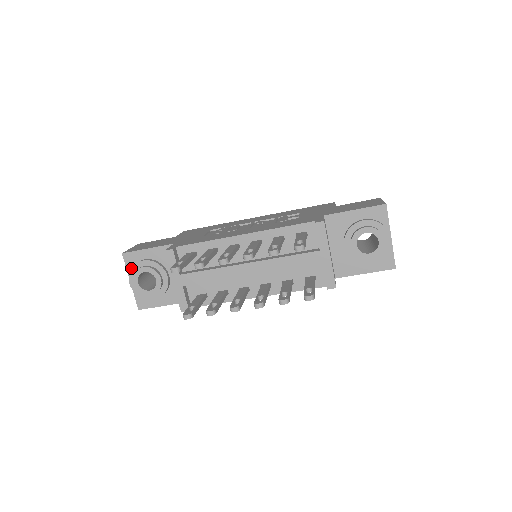
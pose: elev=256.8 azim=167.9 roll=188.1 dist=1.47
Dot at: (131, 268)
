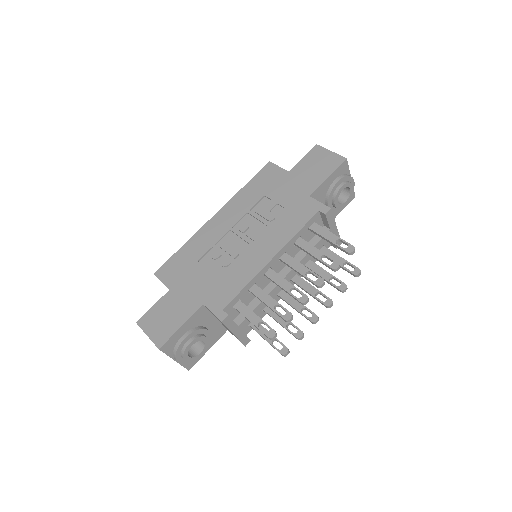
Dot at: (176, 352)
